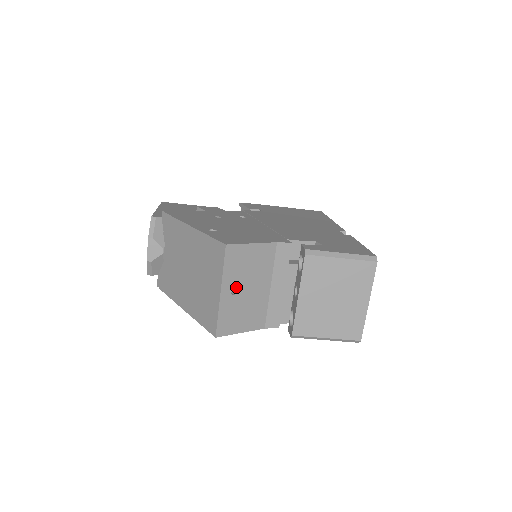
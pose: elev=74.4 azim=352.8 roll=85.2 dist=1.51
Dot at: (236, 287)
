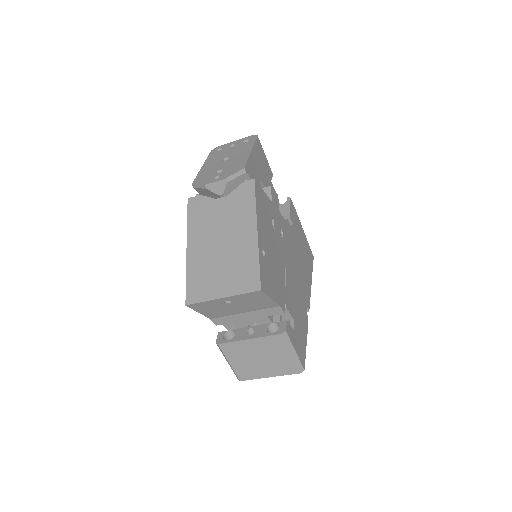
Dot at: (232, 301)
